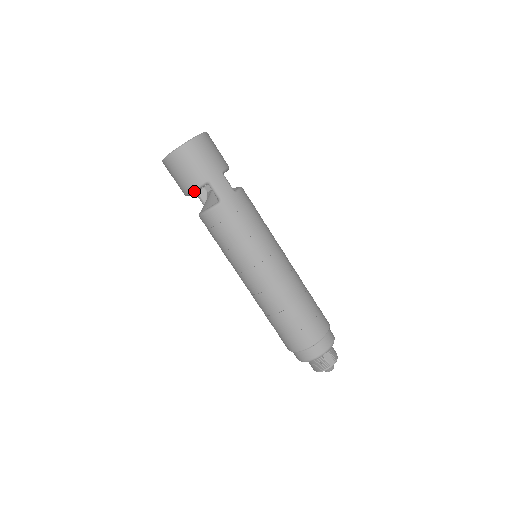
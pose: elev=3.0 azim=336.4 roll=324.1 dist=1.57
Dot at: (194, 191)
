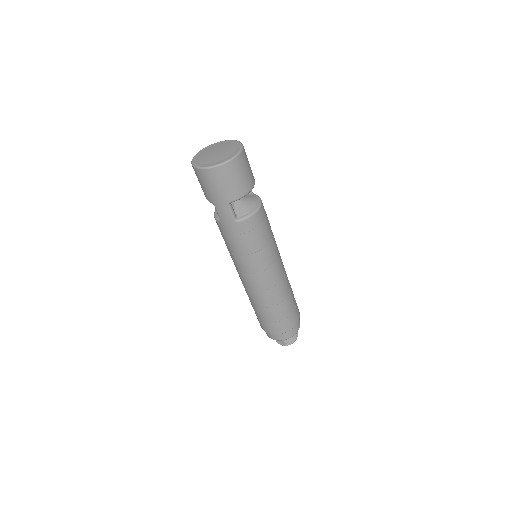
Dot at: occluded
